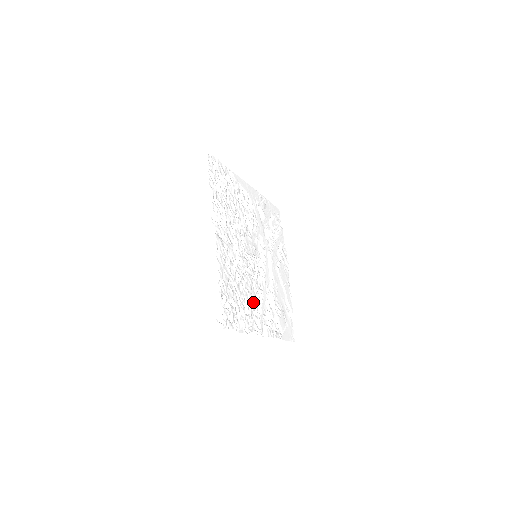
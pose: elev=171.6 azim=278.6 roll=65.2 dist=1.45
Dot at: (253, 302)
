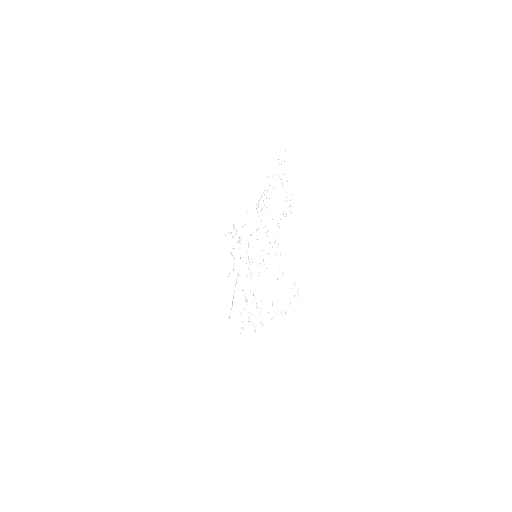
Dot at: occluded
